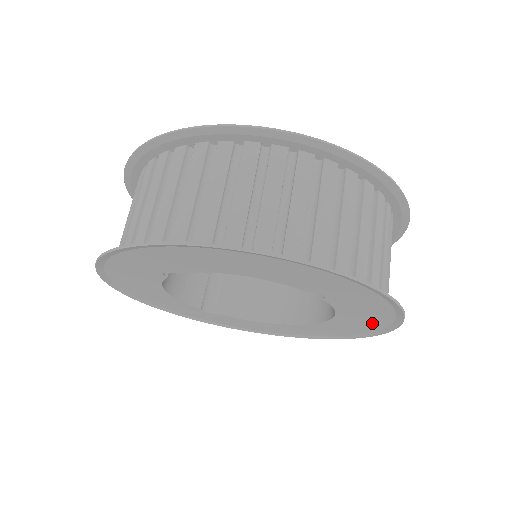
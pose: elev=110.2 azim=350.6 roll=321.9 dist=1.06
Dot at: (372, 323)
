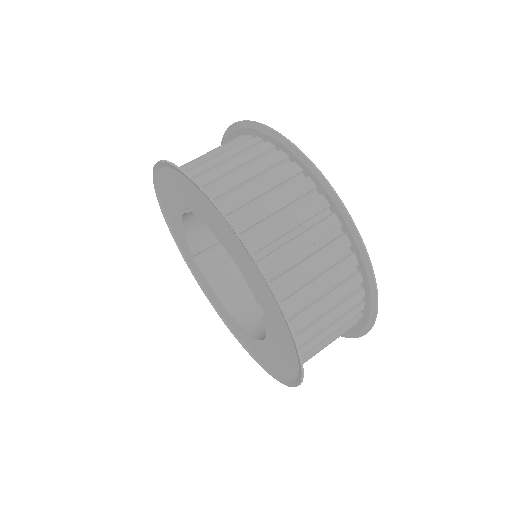
Dot at: (282, 368)
